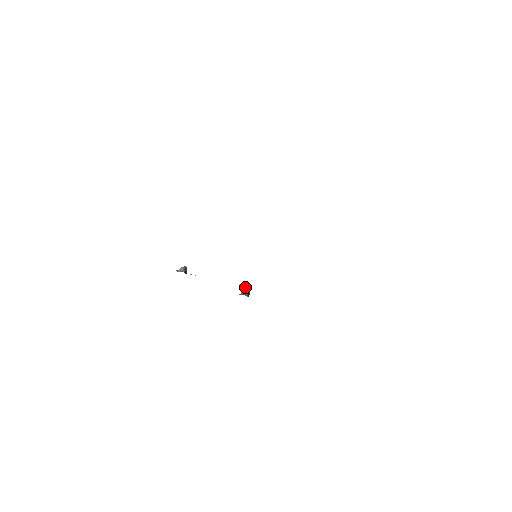
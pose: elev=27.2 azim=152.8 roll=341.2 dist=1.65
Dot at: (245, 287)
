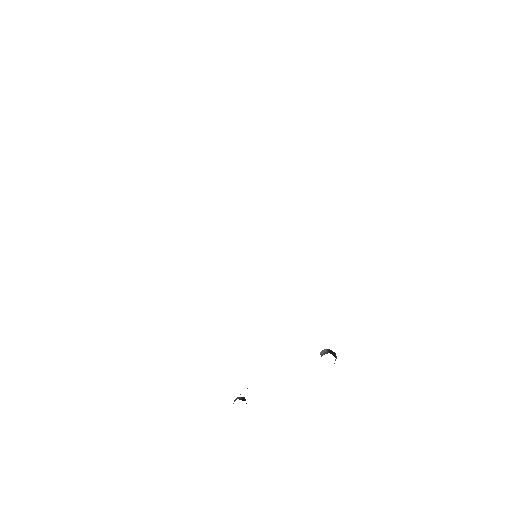
Dot at: occluded
